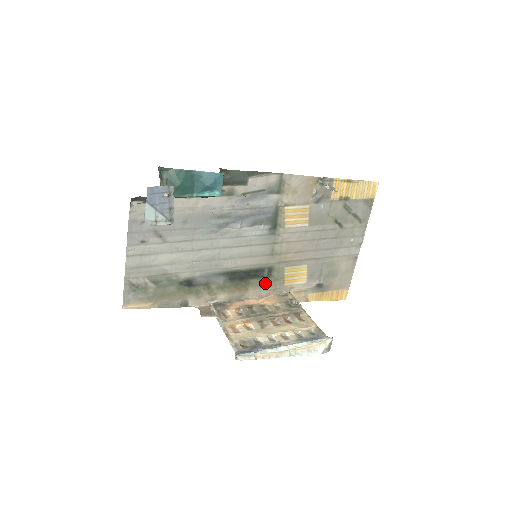
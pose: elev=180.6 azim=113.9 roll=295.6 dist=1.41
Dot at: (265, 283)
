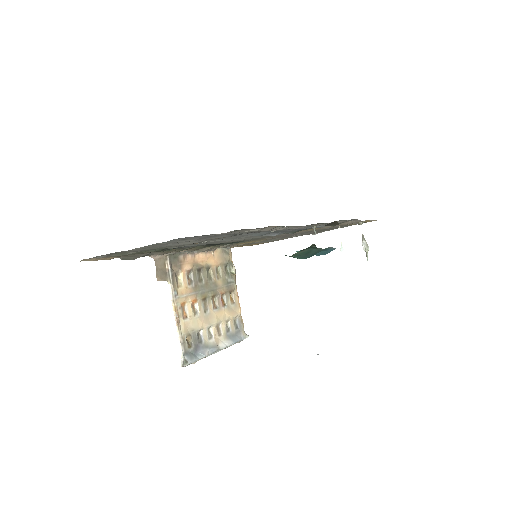
Dot at: (225, 245)
